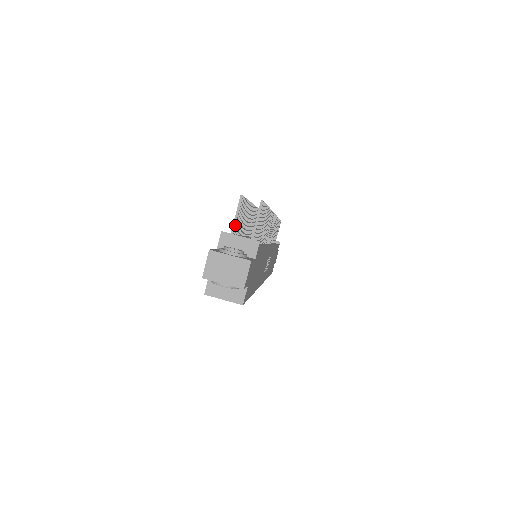
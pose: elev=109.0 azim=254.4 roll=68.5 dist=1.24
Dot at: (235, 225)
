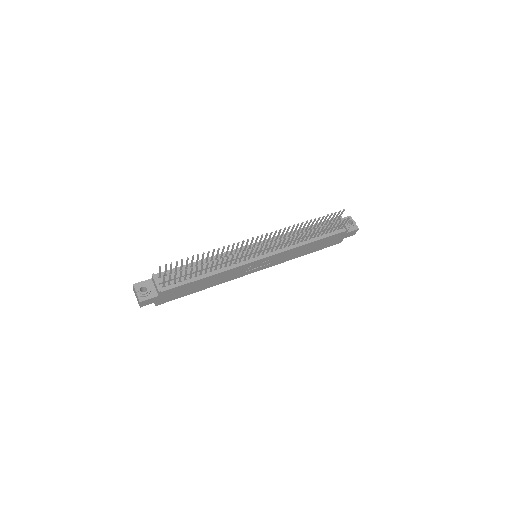
Dot at: (160, 274)
